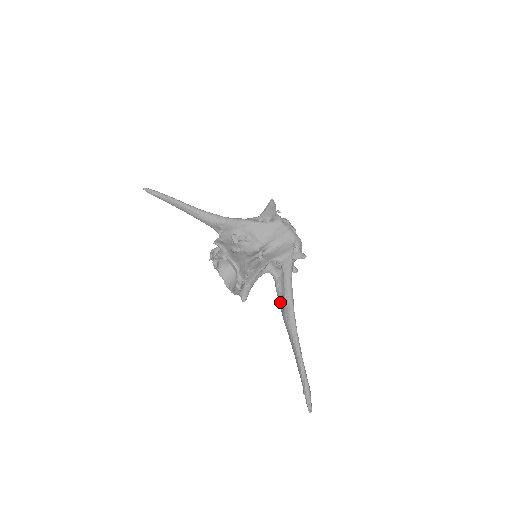
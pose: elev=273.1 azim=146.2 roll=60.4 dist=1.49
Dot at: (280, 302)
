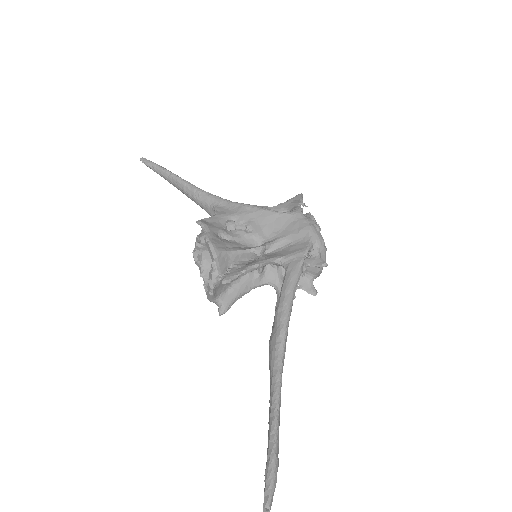
Dot at: (273, 324)
